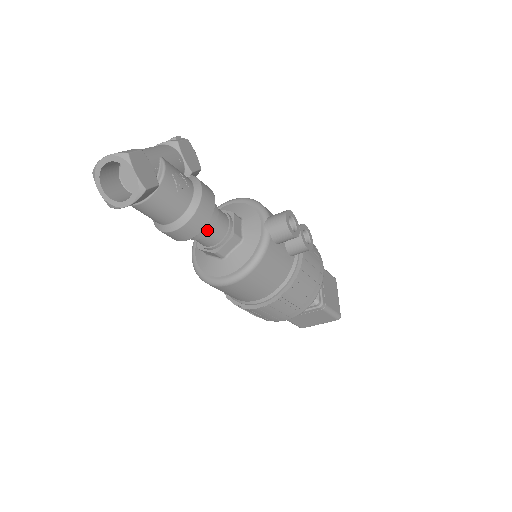
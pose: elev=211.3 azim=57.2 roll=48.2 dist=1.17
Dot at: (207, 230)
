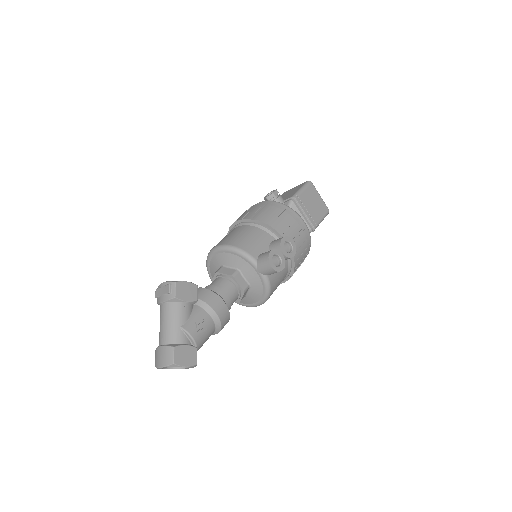
Dot at: occluded
